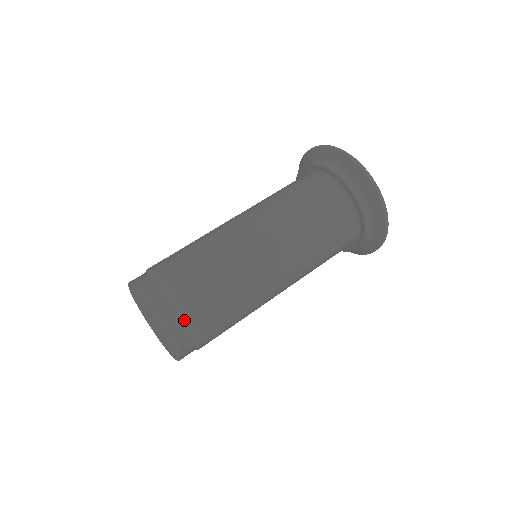
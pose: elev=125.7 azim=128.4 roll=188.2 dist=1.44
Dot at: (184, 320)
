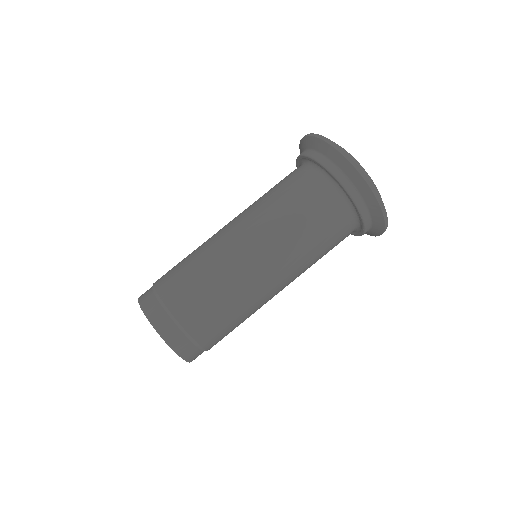
Dot at: (187, 336)
